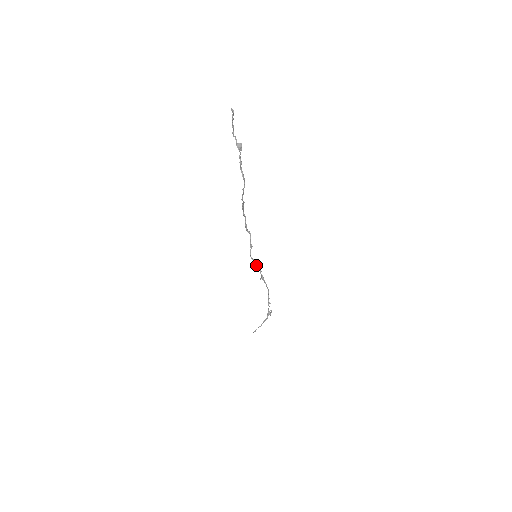
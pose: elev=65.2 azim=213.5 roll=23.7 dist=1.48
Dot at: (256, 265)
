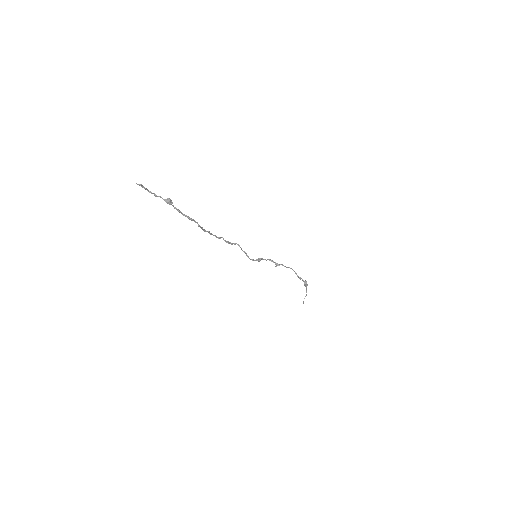
Dot at: occluded
